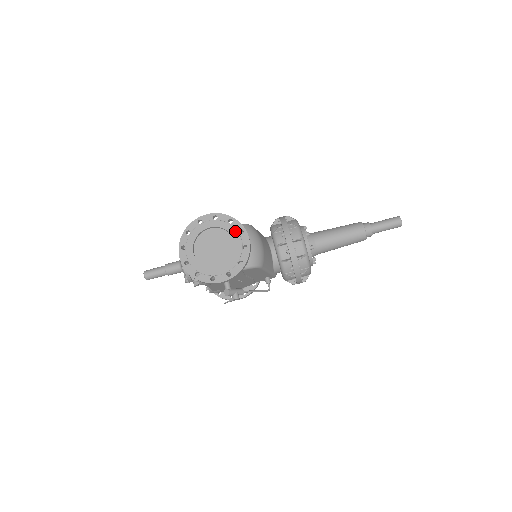
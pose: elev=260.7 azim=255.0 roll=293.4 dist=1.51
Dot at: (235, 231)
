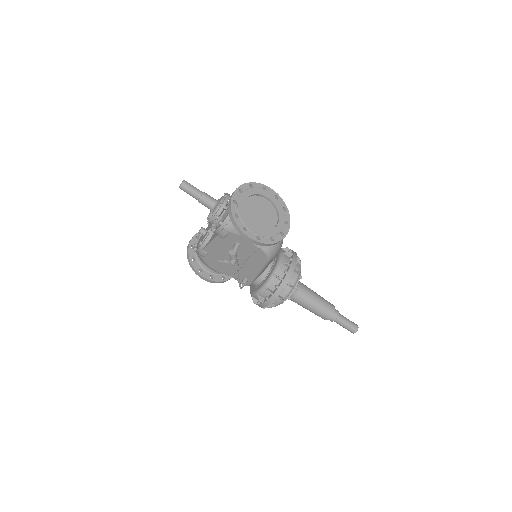
Dot at: (283, 217)
